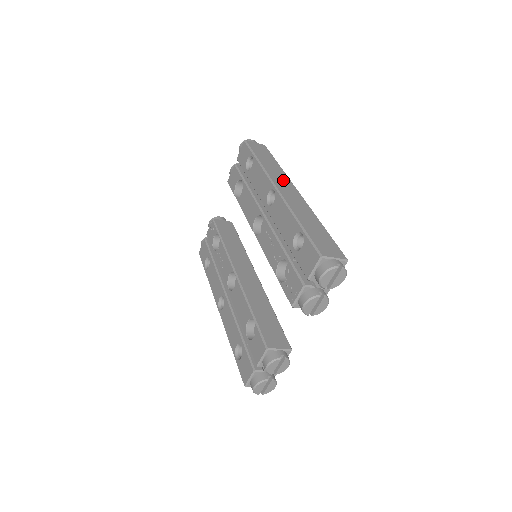
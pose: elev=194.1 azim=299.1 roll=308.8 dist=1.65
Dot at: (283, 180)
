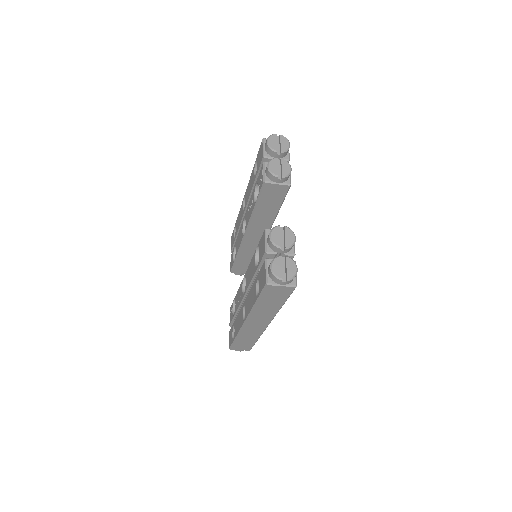
Dot at: occluded
